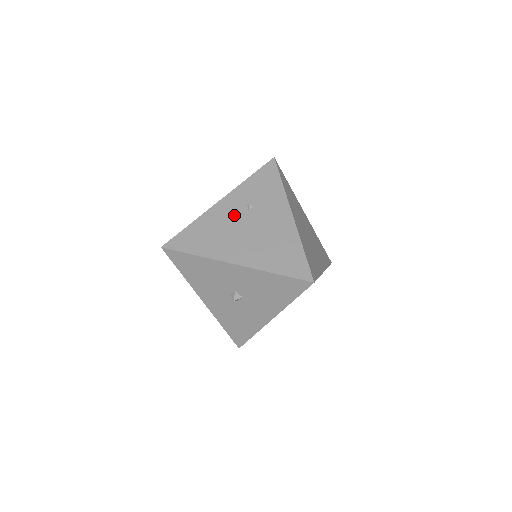
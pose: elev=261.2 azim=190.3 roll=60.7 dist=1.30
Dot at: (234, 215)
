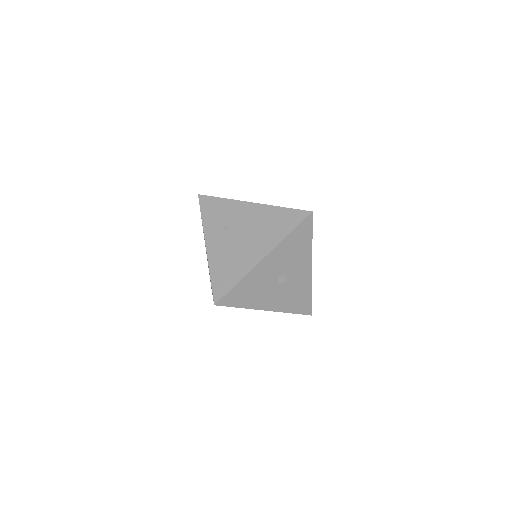
Dot at: (225, 241)
